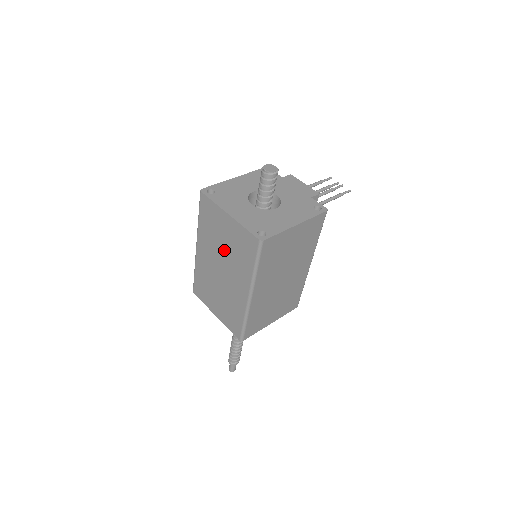
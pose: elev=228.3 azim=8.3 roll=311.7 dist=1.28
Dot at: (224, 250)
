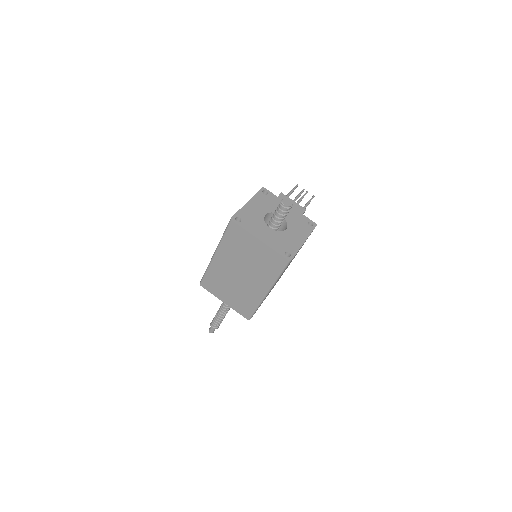
Dot at: (248, 262)
